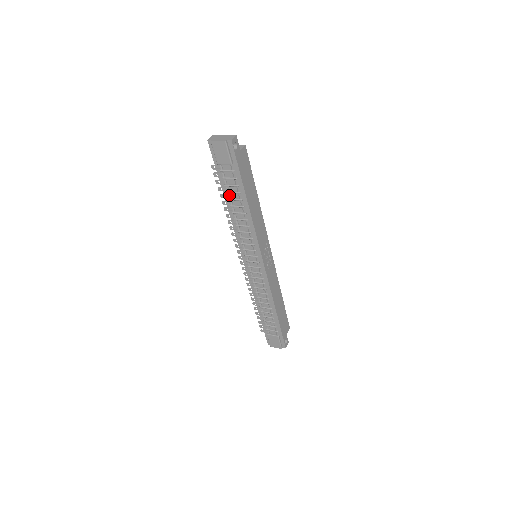
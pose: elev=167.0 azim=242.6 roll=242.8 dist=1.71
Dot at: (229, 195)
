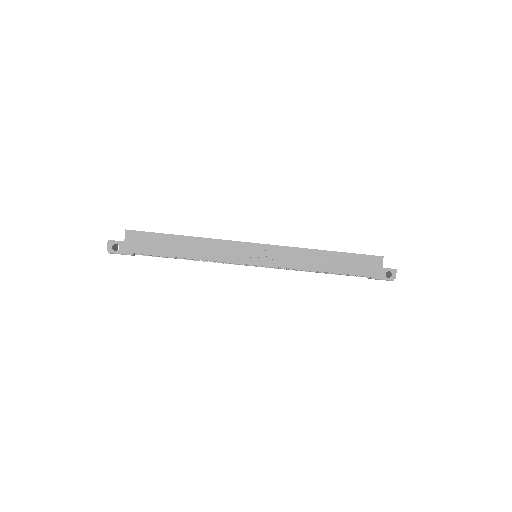
Dot at: occluded
